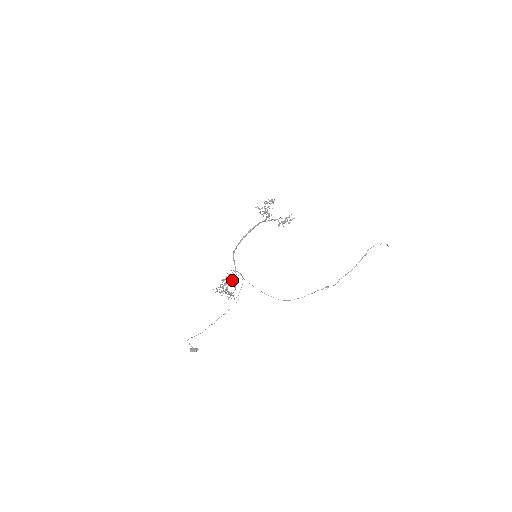
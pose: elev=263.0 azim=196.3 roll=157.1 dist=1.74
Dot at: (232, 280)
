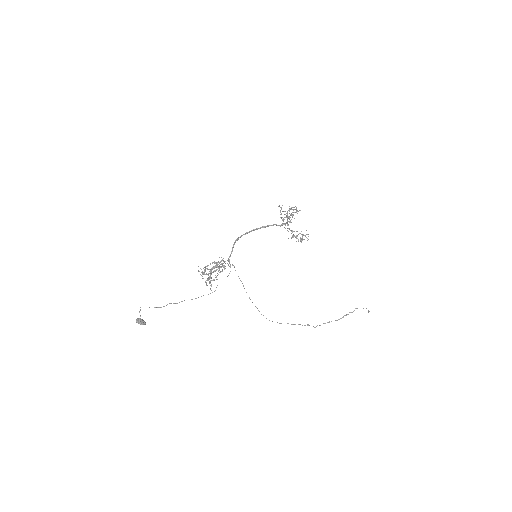
Dot at: (219, 267)
